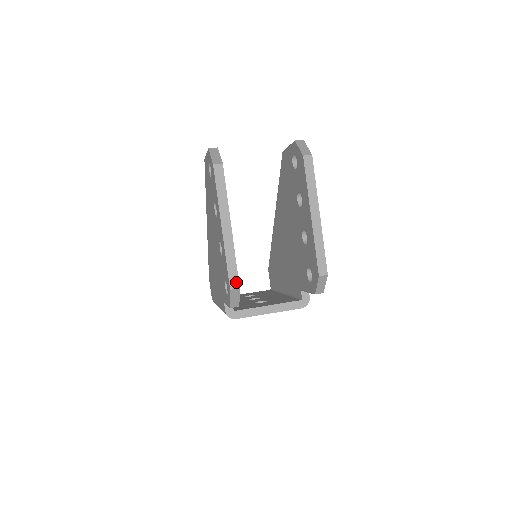
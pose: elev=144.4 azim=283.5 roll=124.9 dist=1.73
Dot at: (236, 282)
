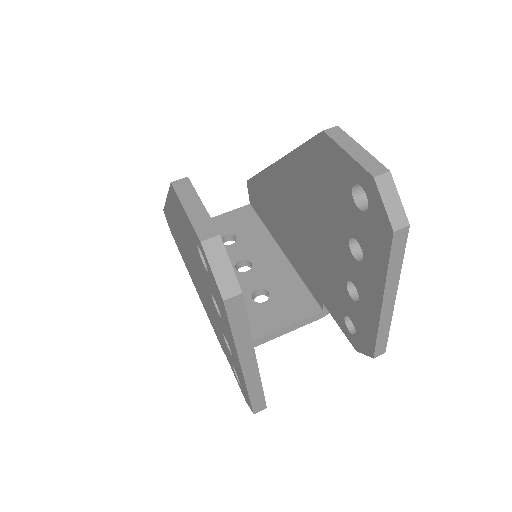
Dot at: (262, 405)
